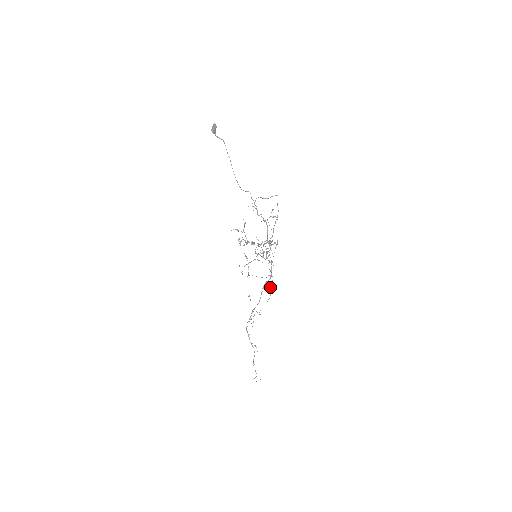
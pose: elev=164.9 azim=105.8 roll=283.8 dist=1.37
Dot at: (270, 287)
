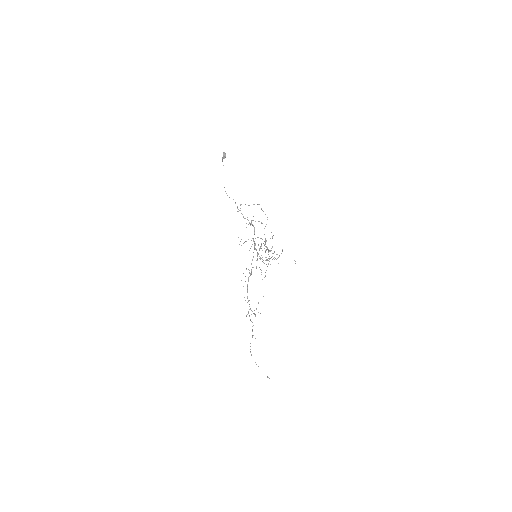
Dot at: (245, 276)
